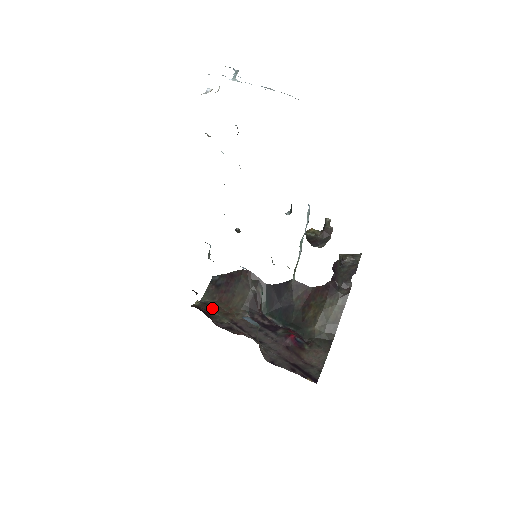
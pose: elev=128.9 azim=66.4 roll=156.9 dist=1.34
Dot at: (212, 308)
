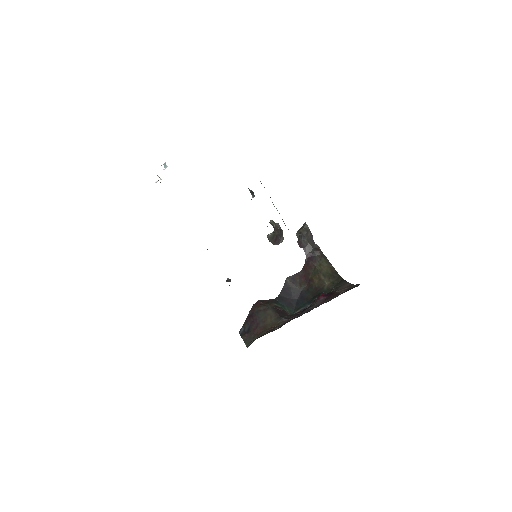
Dot at: occluded
